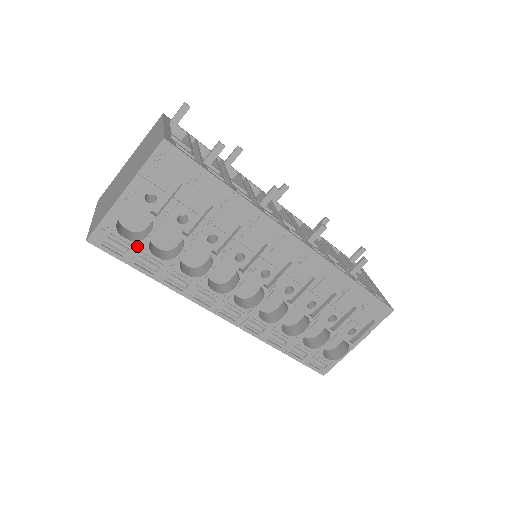
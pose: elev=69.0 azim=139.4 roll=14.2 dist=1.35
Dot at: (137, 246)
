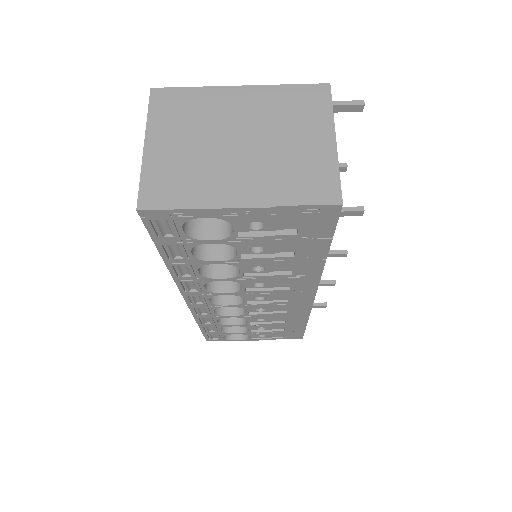
Dot at: (185, 239)
